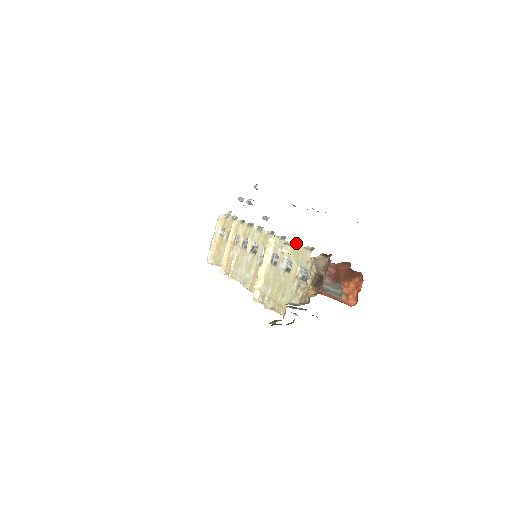
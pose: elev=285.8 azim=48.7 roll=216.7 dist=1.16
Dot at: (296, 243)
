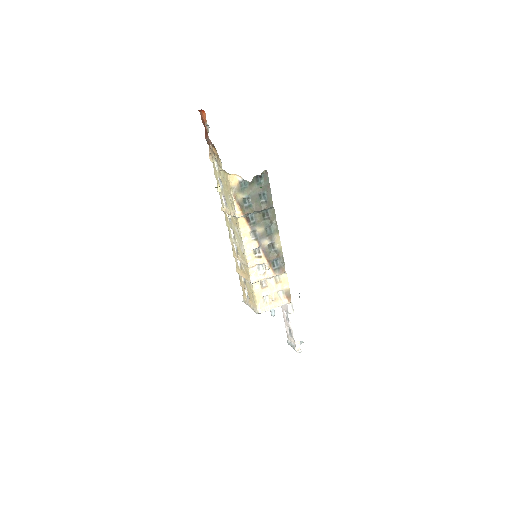
Dot at: (217, 181)
